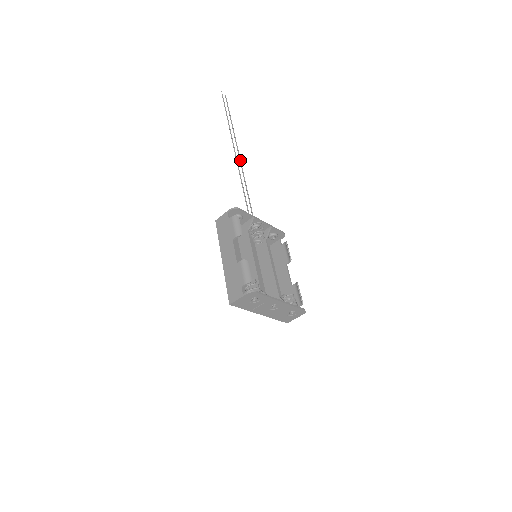
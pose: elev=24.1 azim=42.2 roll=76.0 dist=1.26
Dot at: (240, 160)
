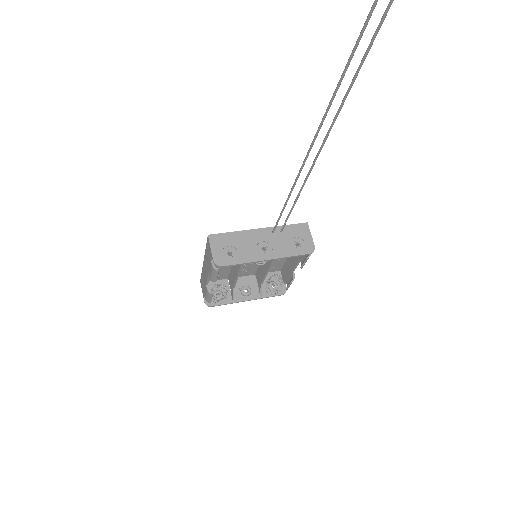
Dot at: (328, 133)
